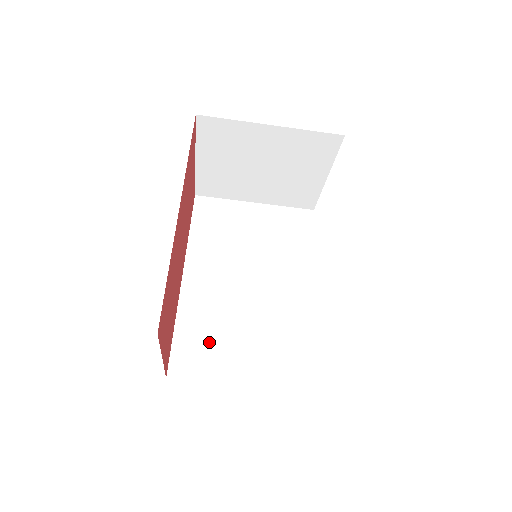
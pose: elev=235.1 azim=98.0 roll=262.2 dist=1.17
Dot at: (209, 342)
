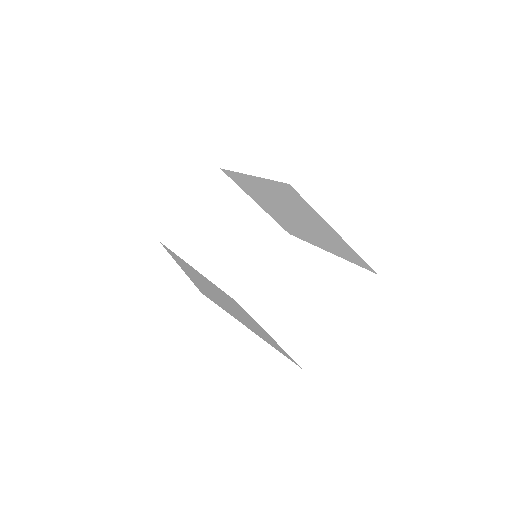
Dot at: (218, 300)
